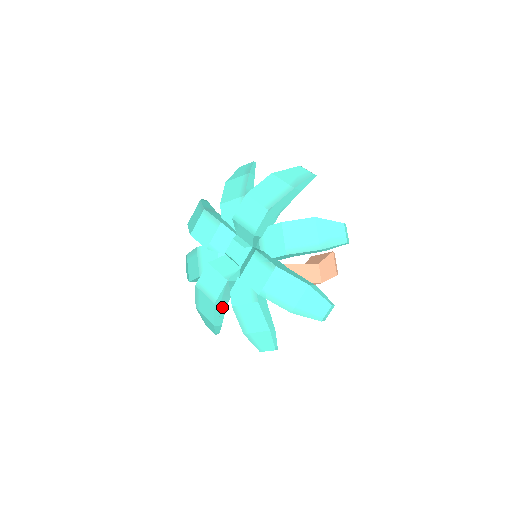
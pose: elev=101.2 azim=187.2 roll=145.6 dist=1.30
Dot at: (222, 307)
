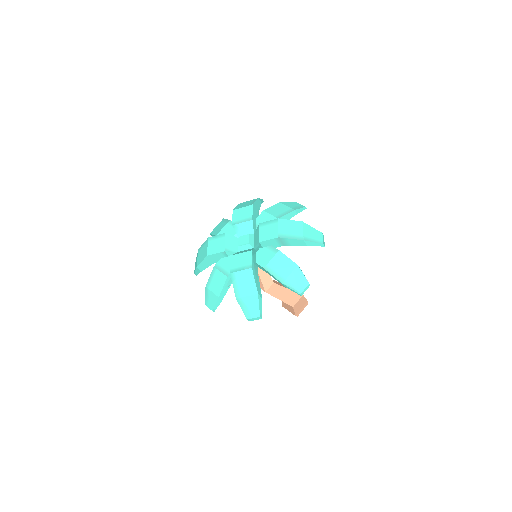
Dot at: (257, 277)
